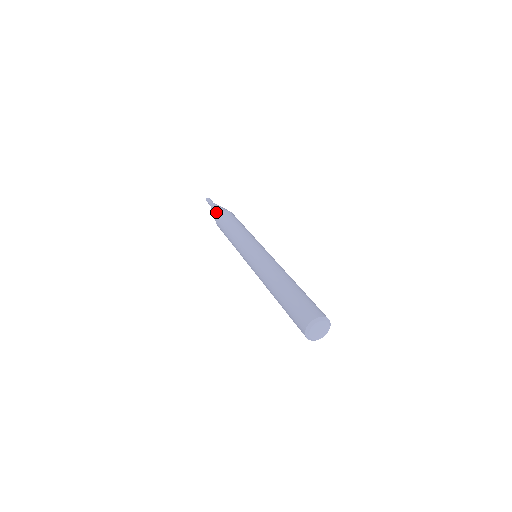
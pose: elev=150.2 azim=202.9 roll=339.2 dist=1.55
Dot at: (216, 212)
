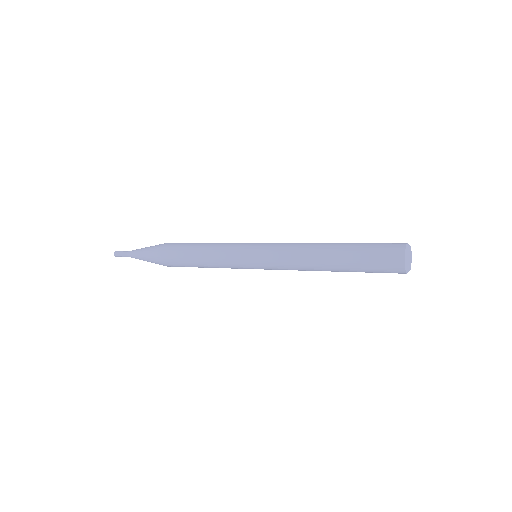
Dot at: (155, 247)
